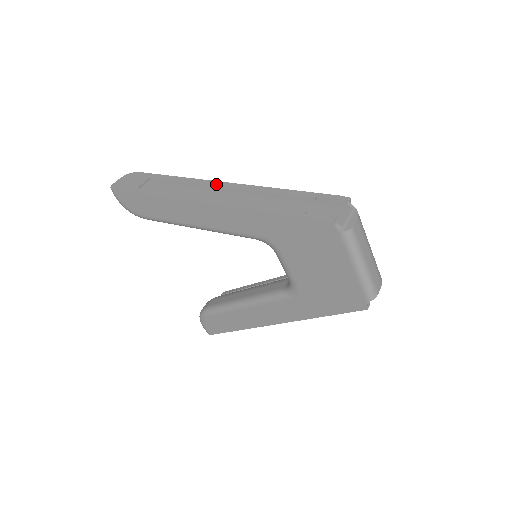
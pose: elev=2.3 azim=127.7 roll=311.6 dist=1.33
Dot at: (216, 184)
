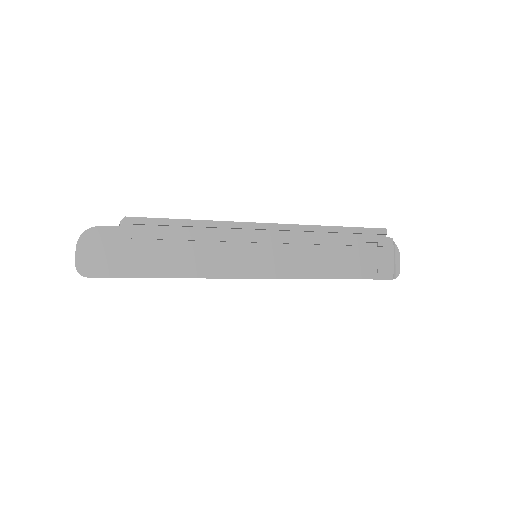
Dot at: (245, 238)
